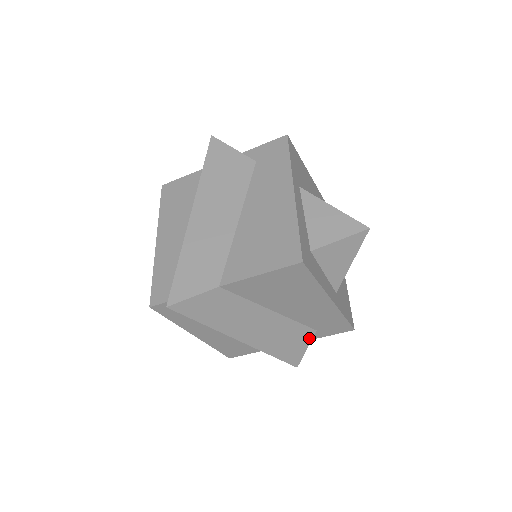
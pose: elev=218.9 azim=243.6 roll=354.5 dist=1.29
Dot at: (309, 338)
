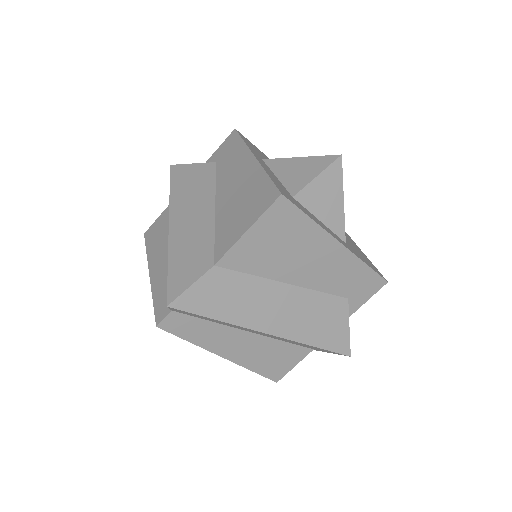
Dot at: (344, 311)
